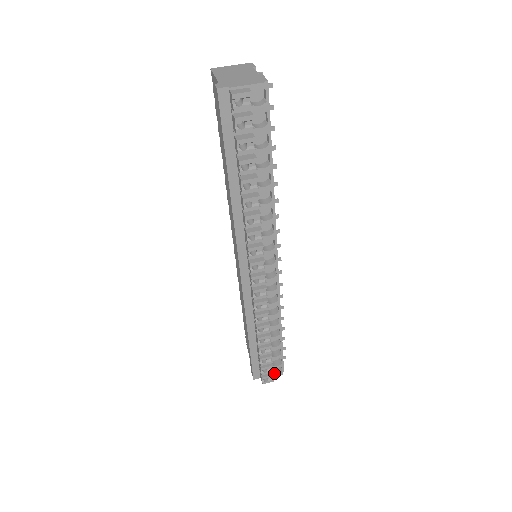
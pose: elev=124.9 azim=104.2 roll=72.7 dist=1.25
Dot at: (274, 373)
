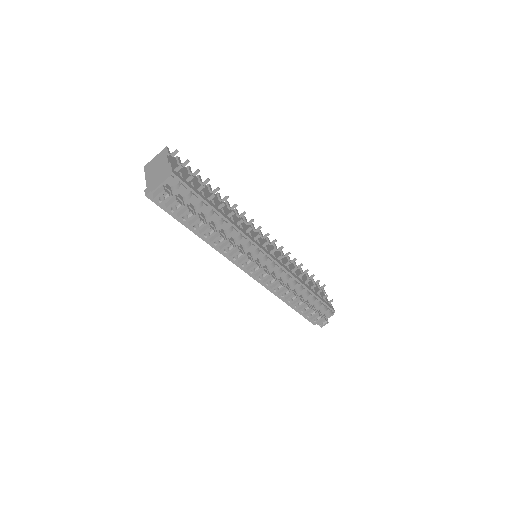
Dot at: (328, 316)
